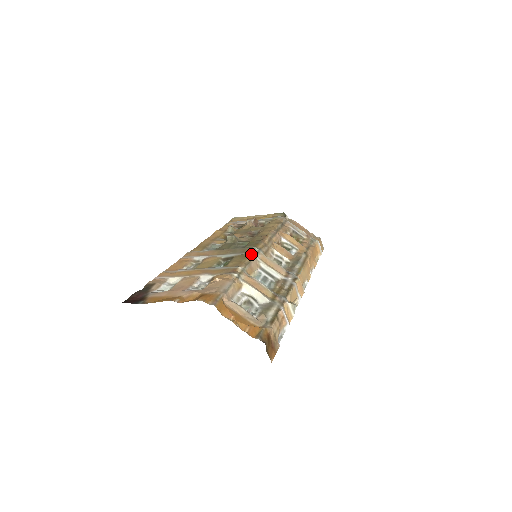
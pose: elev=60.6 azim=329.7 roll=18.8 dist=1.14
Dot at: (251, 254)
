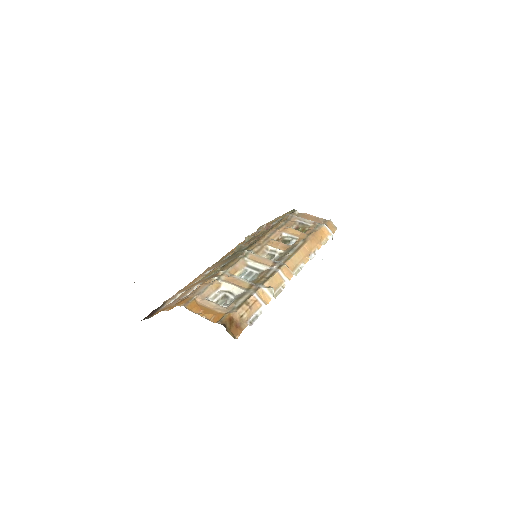
Dot at: (239, 257)
